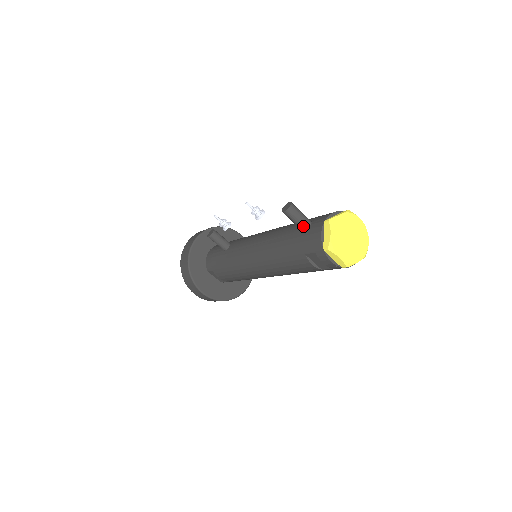
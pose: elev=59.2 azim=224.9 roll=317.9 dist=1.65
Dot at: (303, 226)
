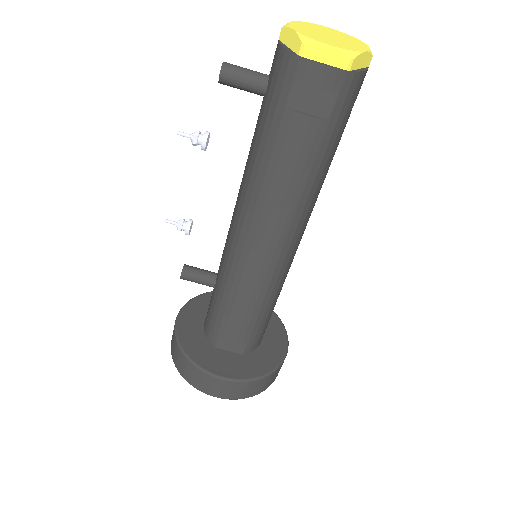
Dot at: (259, 81)
